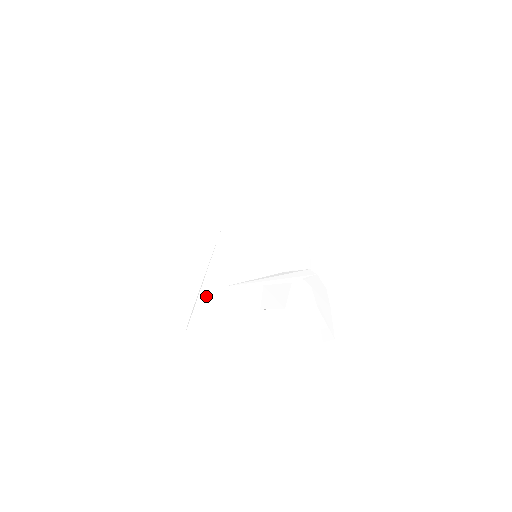
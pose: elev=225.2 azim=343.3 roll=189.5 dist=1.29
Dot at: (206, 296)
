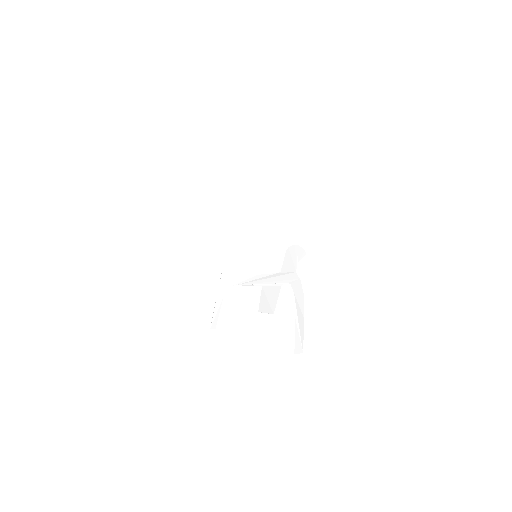
Dot at: (223, 294)
